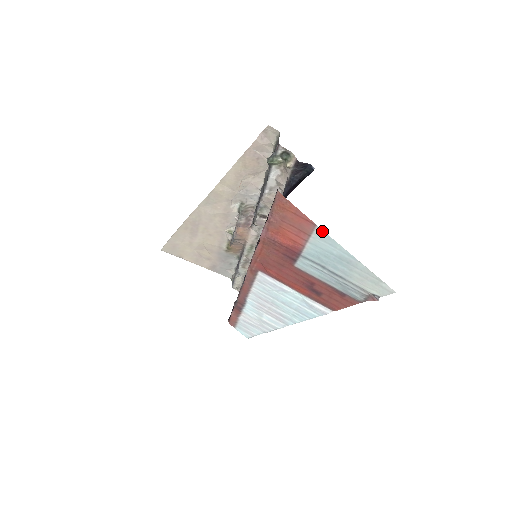
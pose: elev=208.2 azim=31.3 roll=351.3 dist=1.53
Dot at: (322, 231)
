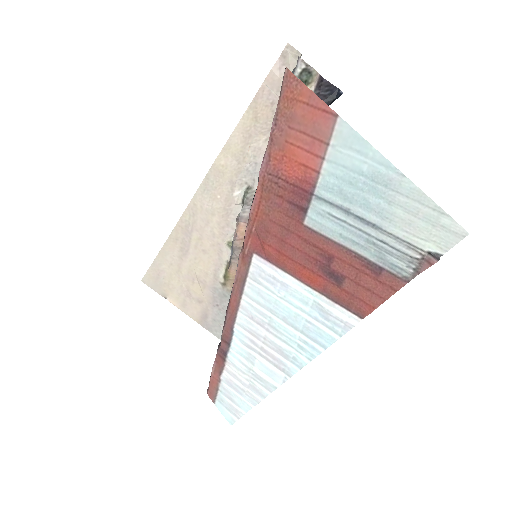
Dot at: (346, 125)
